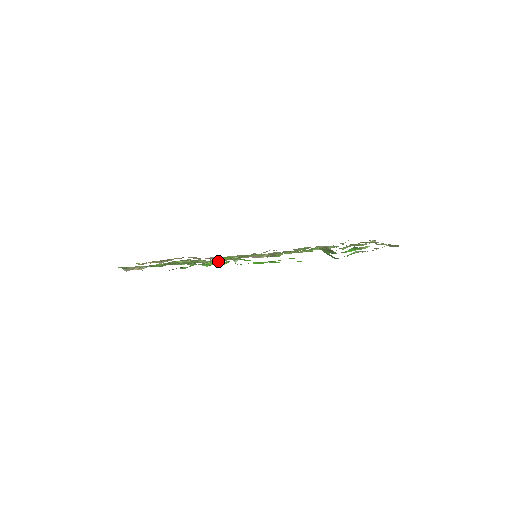
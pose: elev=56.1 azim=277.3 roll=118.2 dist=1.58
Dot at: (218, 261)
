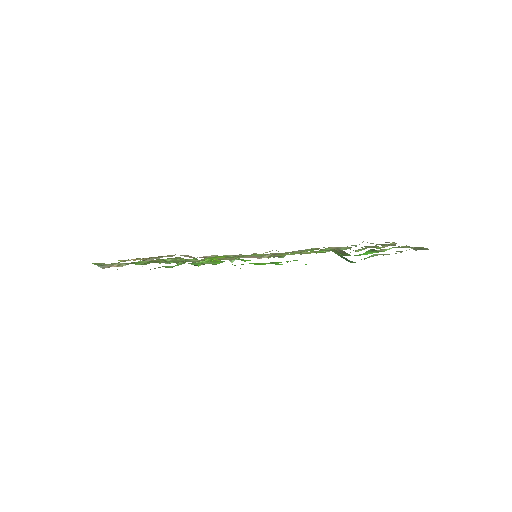
Dot at: (212, 260)
